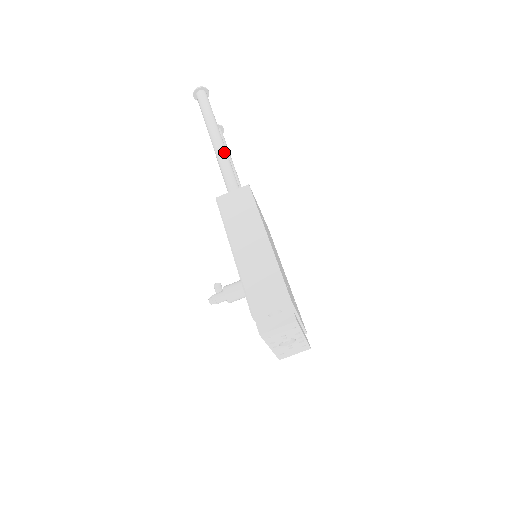
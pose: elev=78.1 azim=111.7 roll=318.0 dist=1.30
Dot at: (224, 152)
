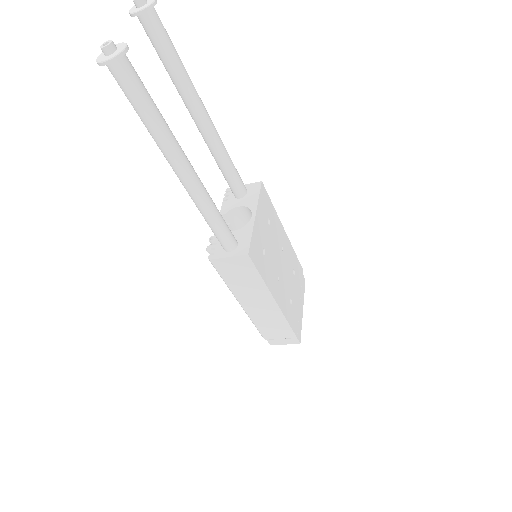
Dot at: (202, 198)
